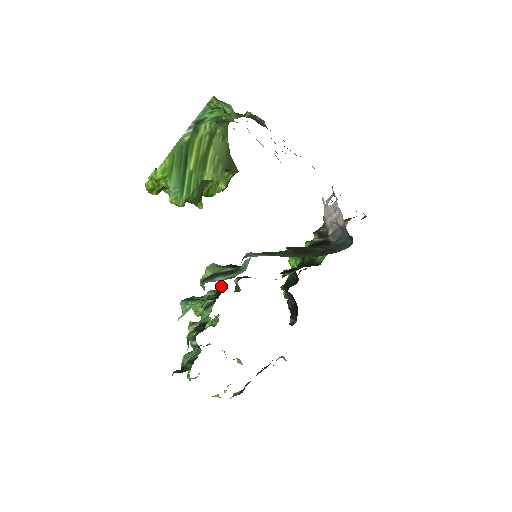
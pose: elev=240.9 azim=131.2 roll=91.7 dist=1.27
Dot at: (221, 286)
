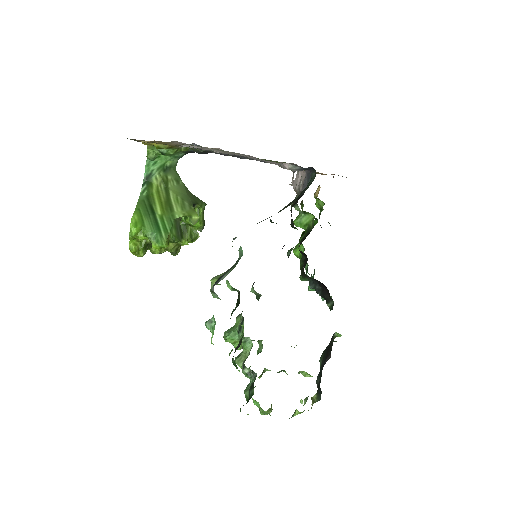
Dot at: occluded
